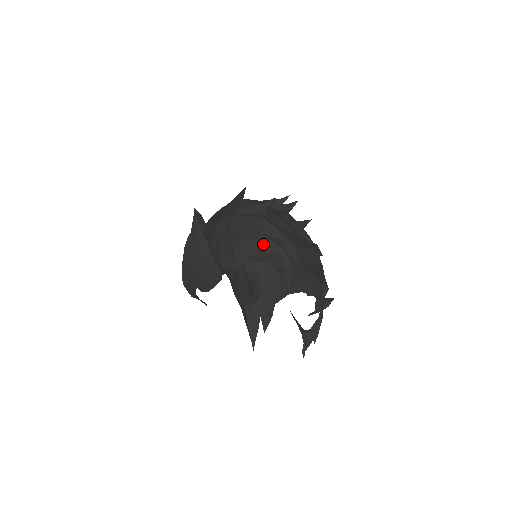
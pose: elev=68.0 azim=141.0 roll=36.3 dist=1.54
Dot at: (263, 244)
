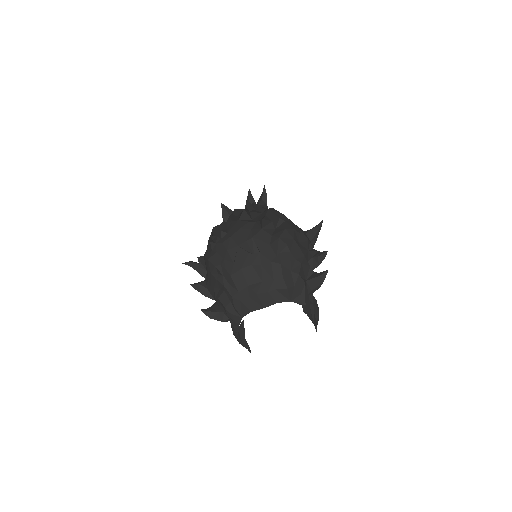
Dot at: (214, 283)
